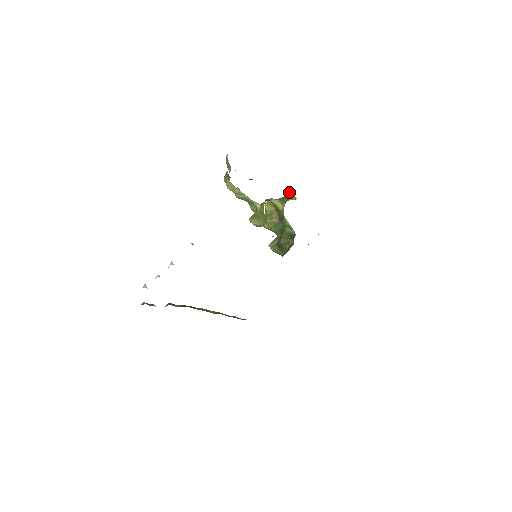
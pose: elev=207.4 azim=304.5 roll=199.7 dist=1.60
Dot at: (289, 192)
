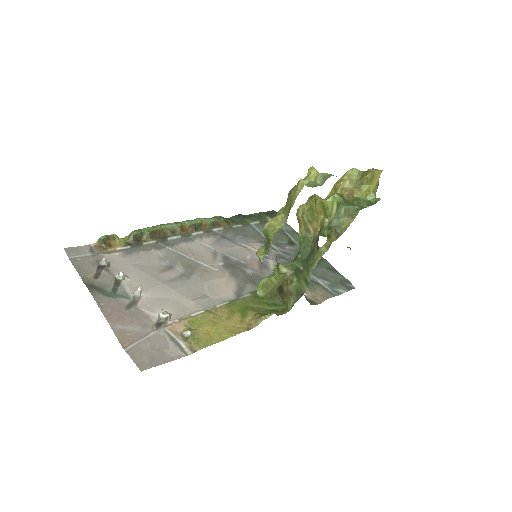
Dot at: (378, 172)
